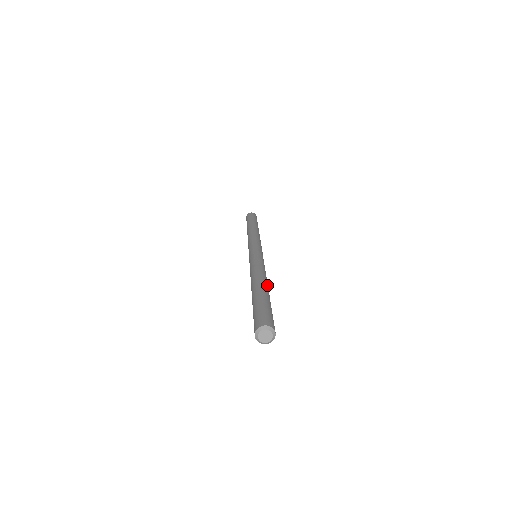
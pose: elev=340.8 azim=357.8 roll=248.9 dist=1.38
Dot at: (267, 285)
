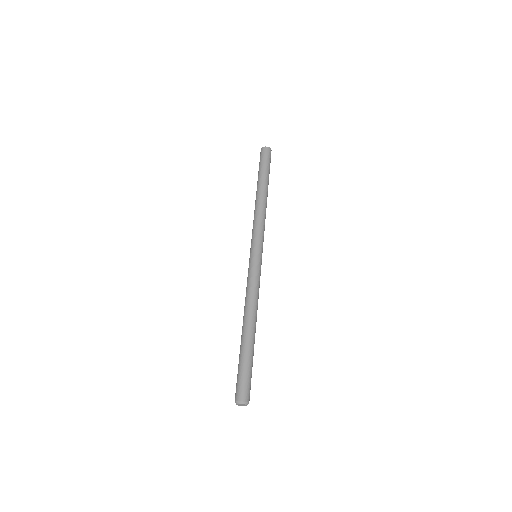
Dot at: occluded
